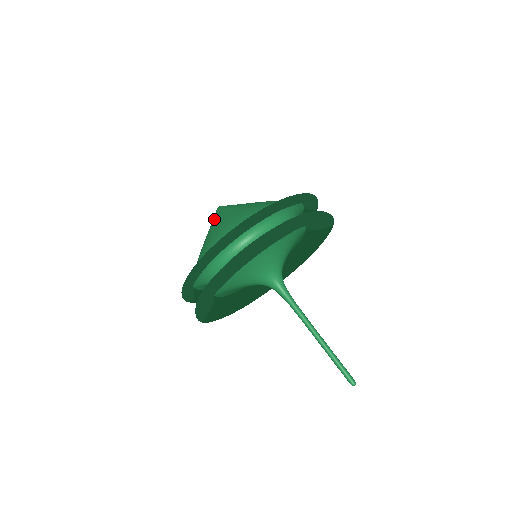
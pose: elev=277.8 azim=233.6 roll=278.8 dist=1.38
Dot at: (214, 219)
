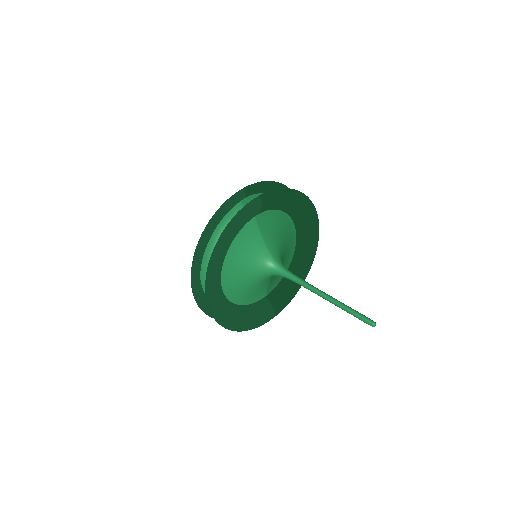
Dot at: occluded
